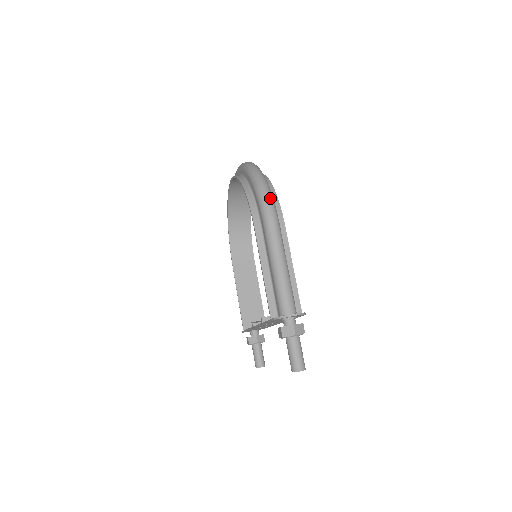
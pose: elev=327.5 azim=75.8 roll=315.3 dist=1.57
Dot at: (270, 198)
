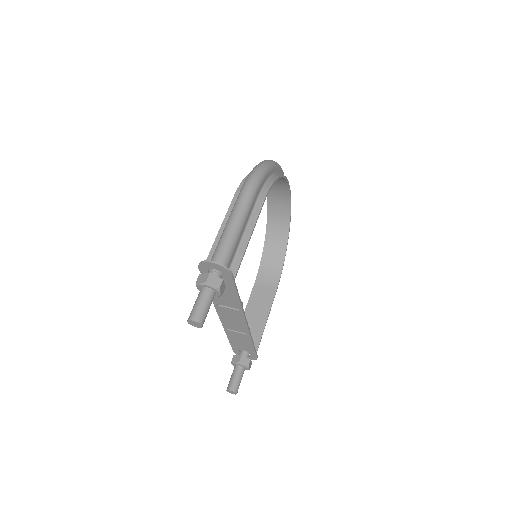
Dot at: (259, 173)
